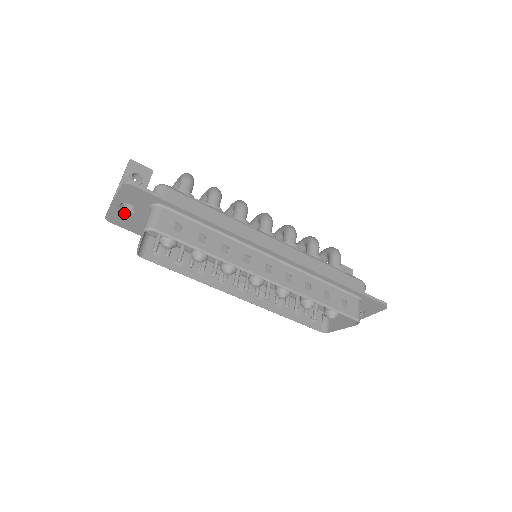
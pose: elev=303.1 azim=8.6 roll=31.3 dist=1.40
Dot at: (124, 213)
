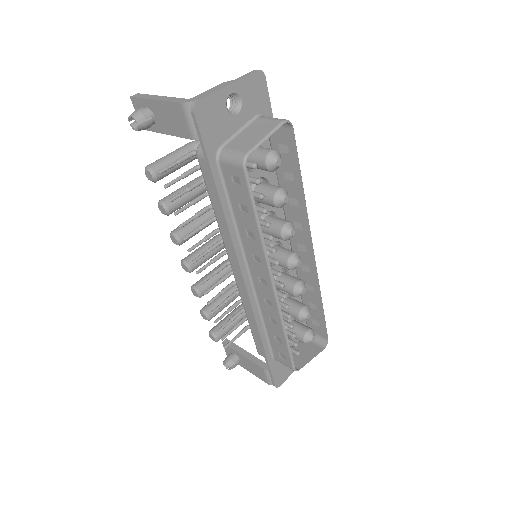
Dot at: (224, 109)
